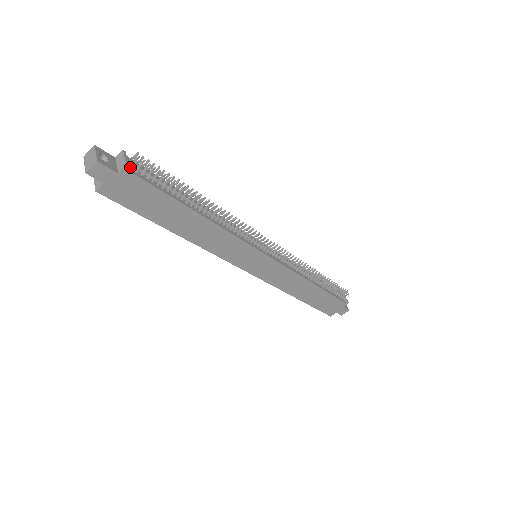
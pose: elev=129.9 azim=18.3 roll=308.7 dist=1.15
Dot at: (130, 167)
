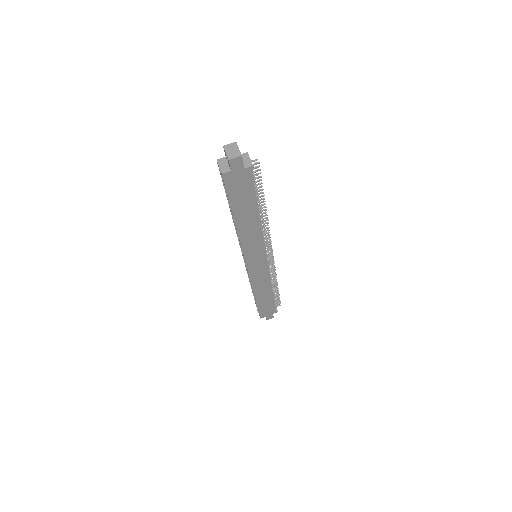
Dot at: (251, 167)
